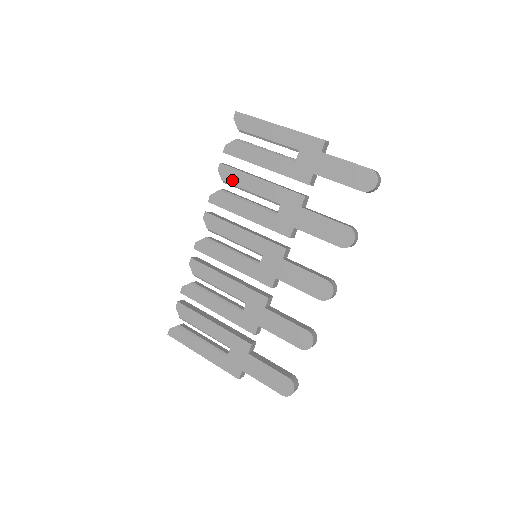
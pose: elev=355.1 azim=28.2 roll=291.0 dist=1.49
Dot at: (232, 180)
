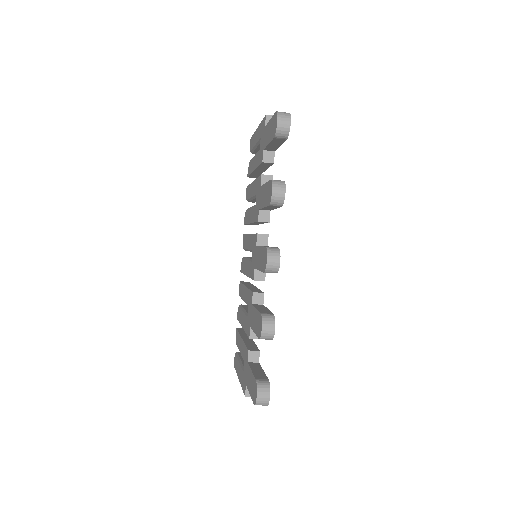
Dot at: (248, 196)
